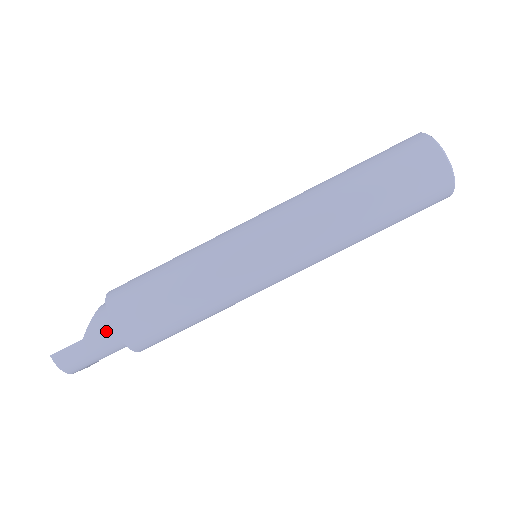
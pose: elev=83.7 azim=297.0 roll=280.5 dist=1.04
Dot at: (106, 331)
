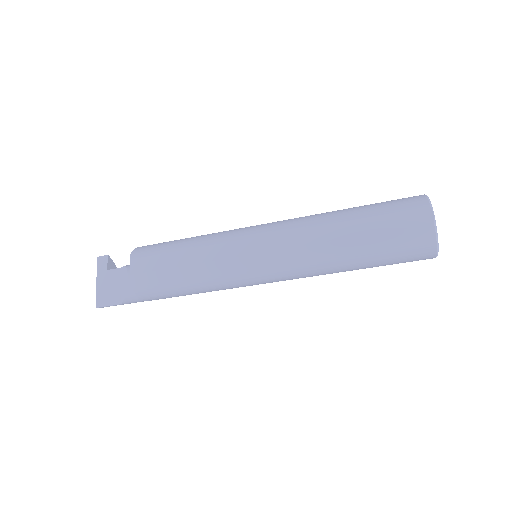
Dot at: occluded
